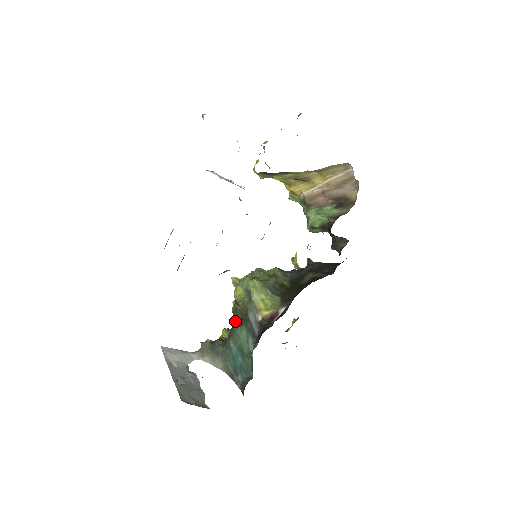
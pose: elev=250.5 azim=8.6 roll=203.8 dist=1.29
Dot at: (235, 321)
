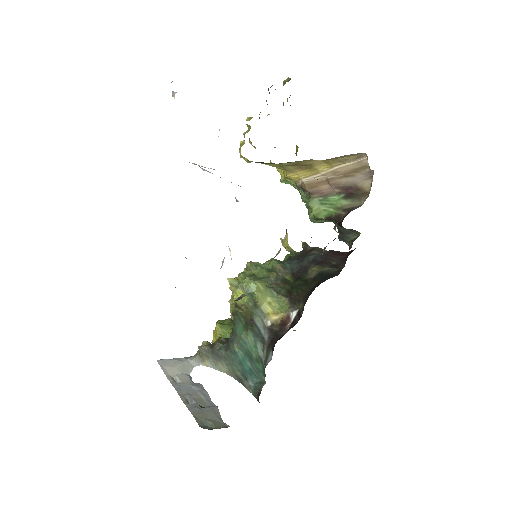
Dot at: (237, 324)
